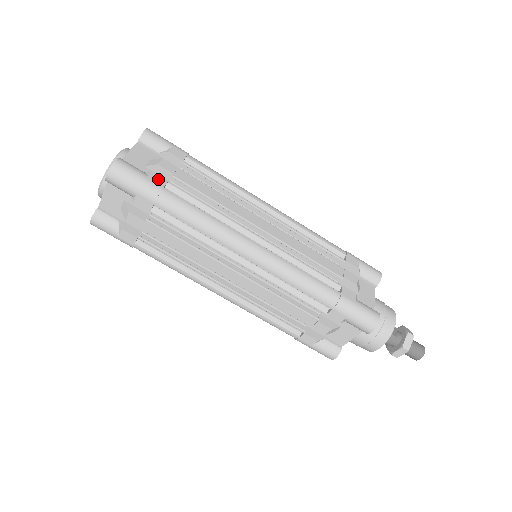
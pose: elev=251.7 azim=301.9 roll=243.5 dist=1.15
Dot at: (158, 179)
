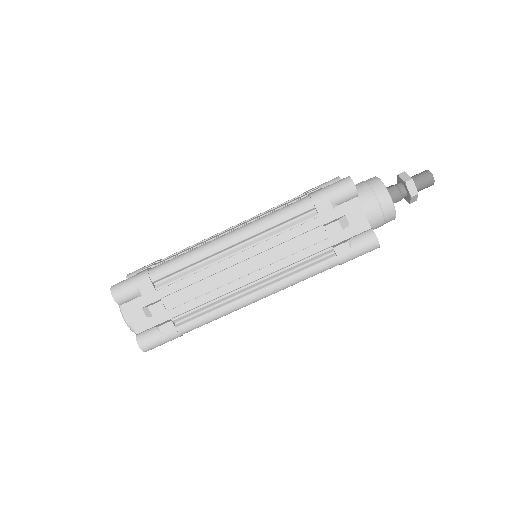
Dot at: occluded
